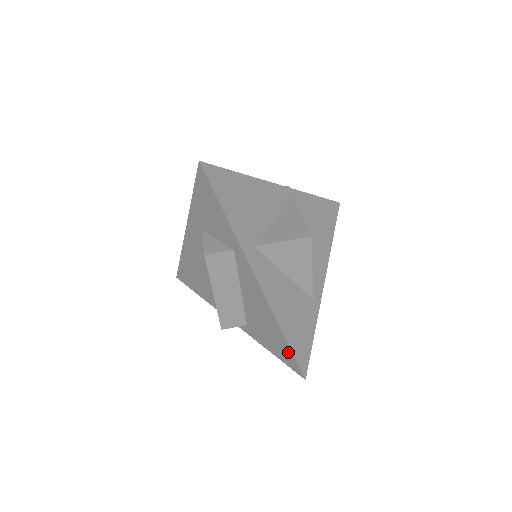
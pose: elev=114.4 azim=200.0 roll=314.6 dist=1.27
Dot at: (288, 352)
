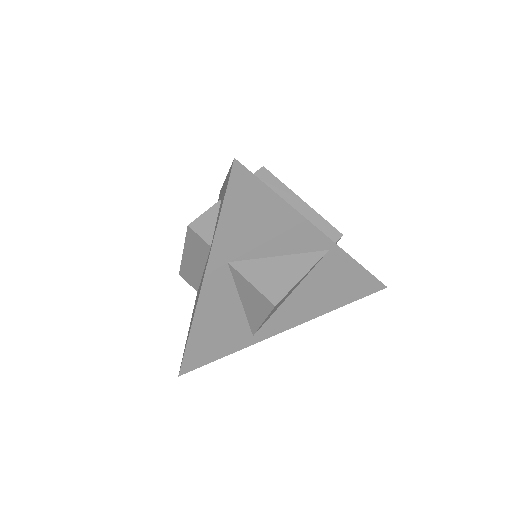
Dot at: occluded
